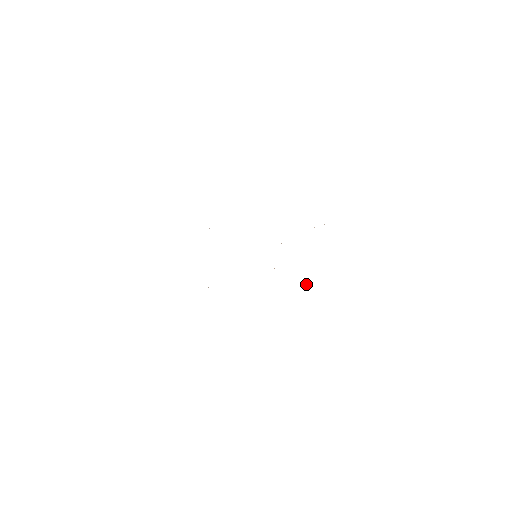
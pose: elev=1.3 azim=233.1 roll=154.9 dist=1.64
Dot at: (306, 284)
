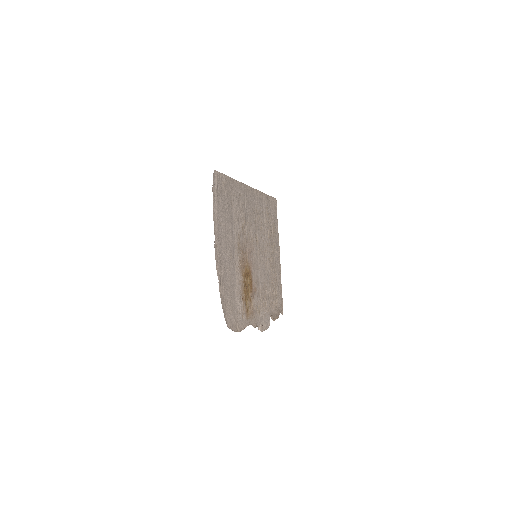
Dot at: (230, 248)
